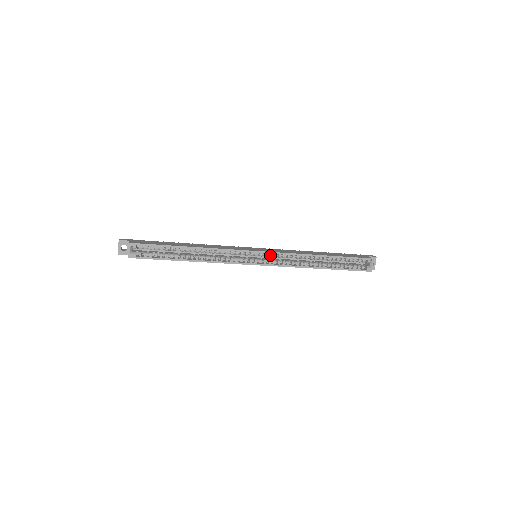
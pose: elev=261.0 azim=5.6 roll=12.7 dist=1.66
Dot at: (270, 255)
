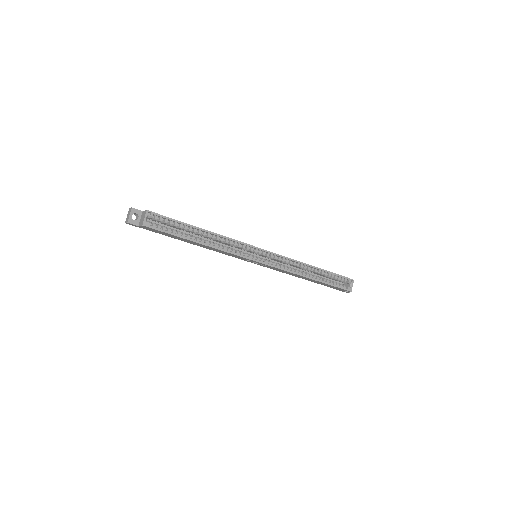
Dot at: (272, 256)
